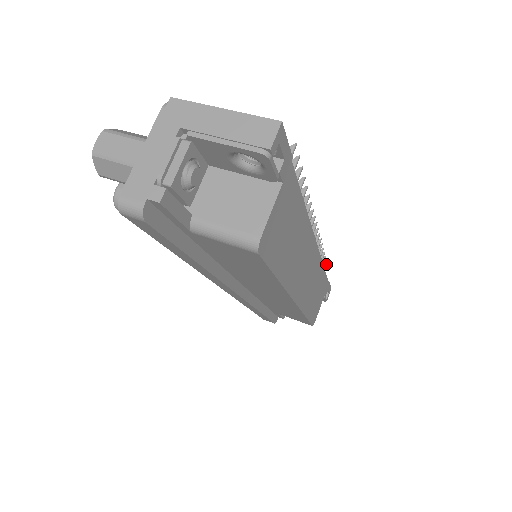
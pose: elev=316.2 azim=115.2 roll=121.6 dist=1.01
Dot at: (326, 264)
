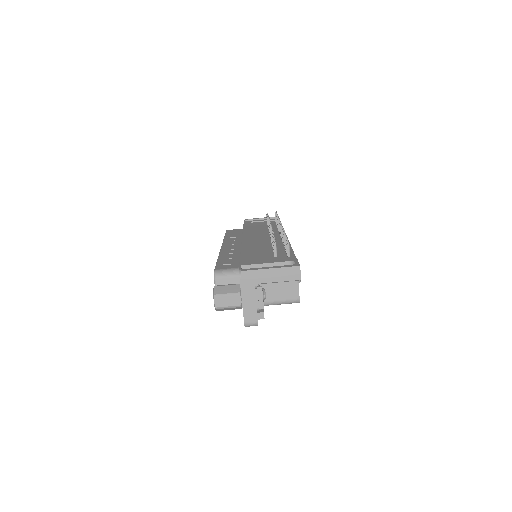
Dot at: occluded
